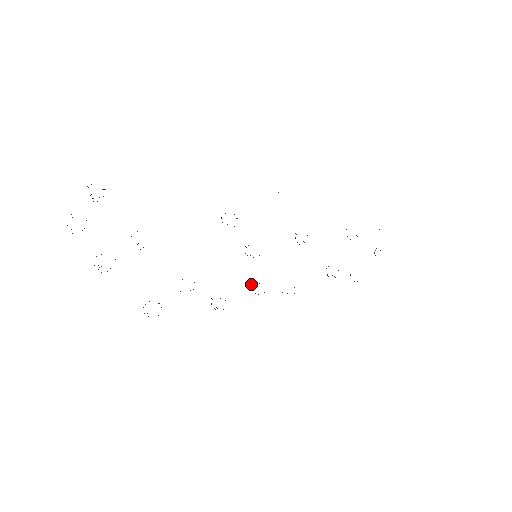
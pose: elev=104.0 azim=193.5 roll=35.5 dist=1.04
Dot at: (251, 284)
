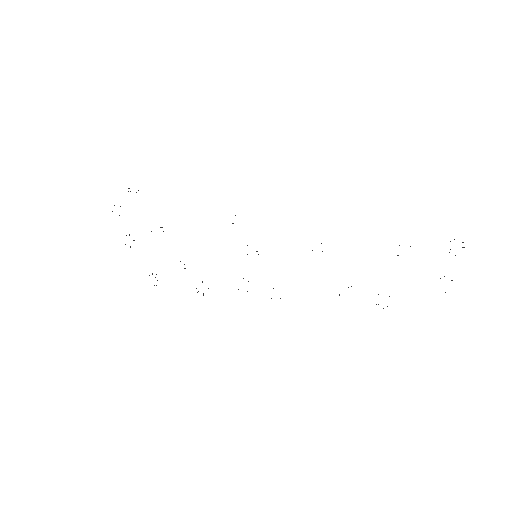
Dot at: occluded
